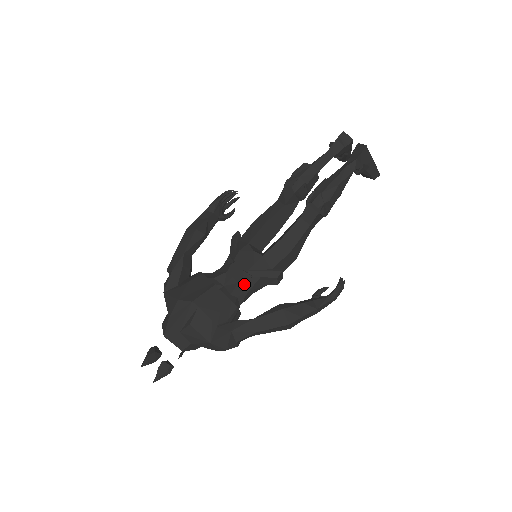
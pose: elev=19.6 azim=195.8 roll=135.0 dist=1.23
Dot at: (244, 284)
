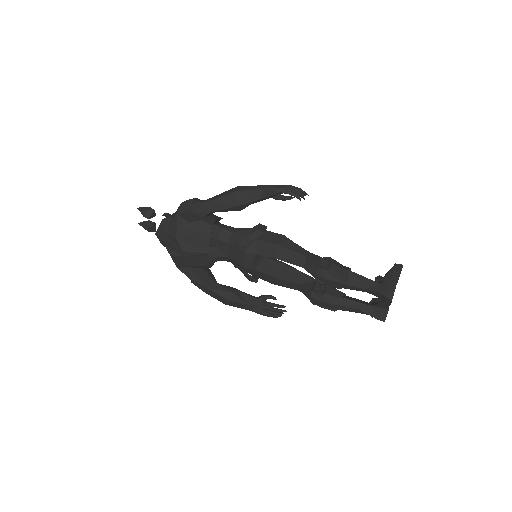
Dot at: (230, 260)
